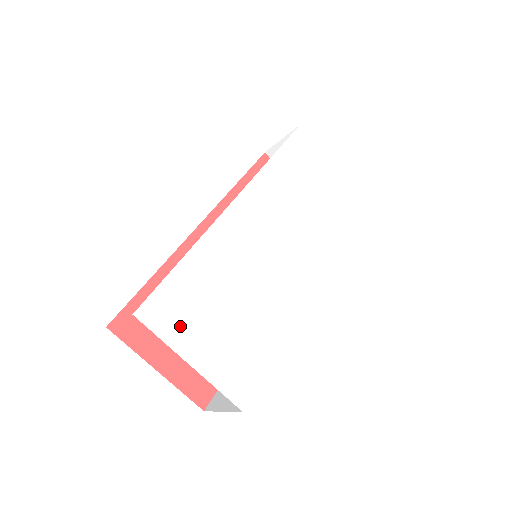
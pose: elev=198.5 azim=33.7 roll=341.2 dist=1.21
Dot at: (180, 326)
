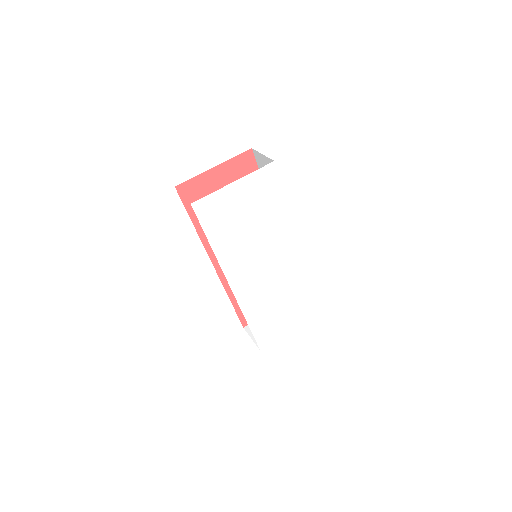
Dot at: (275, 333)
